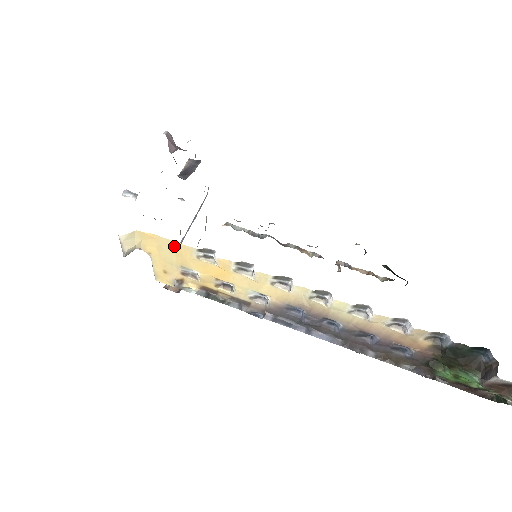
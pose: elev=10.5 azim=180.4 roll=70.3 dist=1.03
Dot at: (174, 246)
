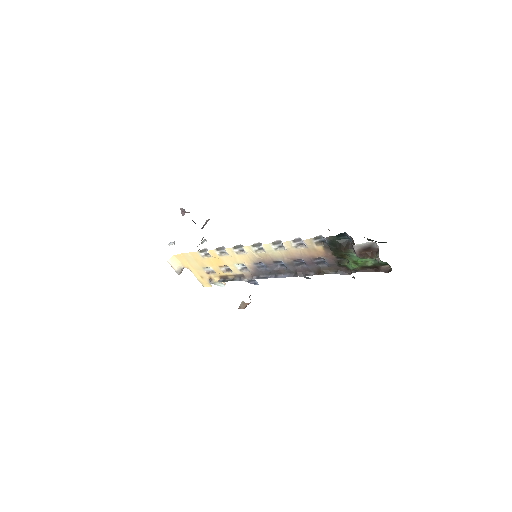
Dot at: (191, 256)
